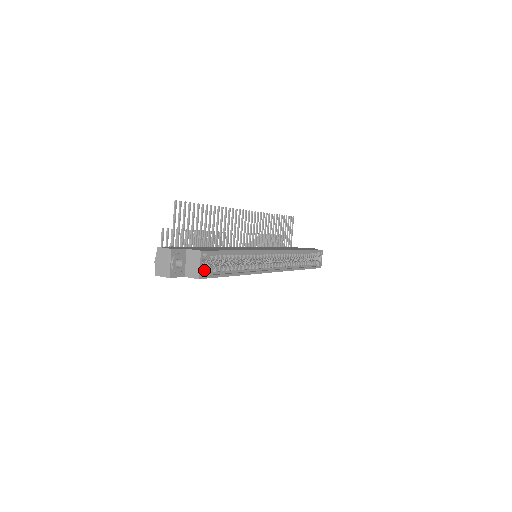
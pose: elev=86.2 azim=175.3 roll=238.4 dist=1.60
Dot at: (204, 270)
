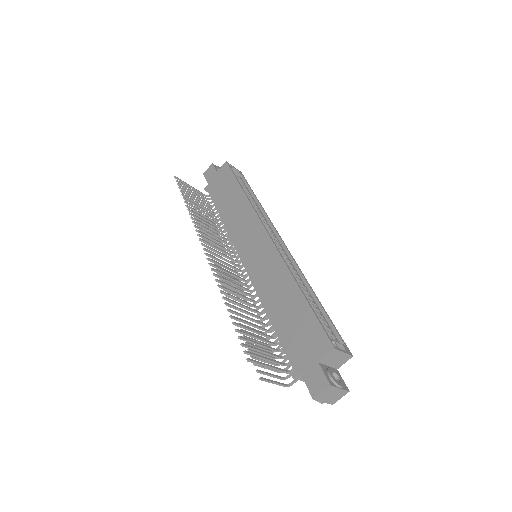
Dot at: (343, 347)
